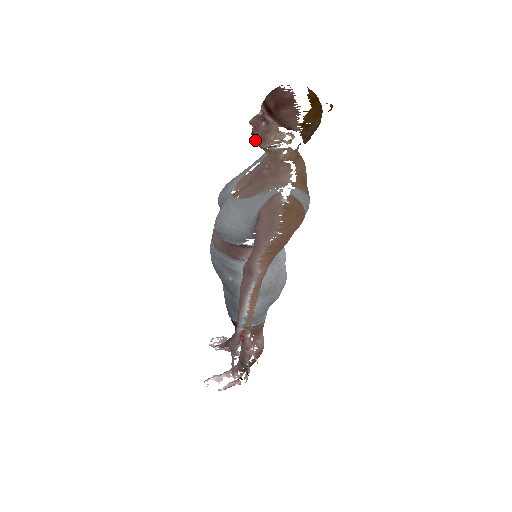
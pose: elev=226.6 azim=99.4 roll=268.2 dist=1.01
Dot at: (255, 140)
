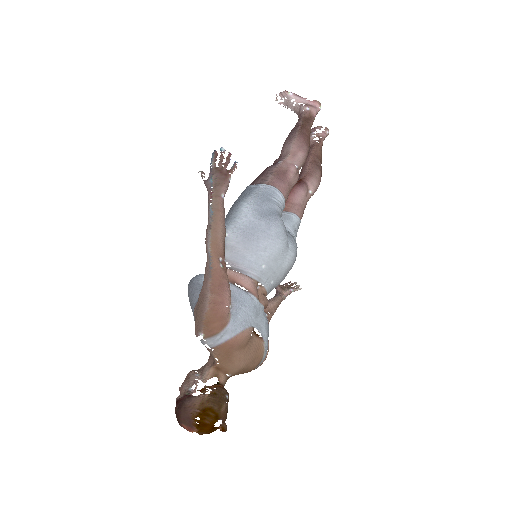
Dot at: occluded
